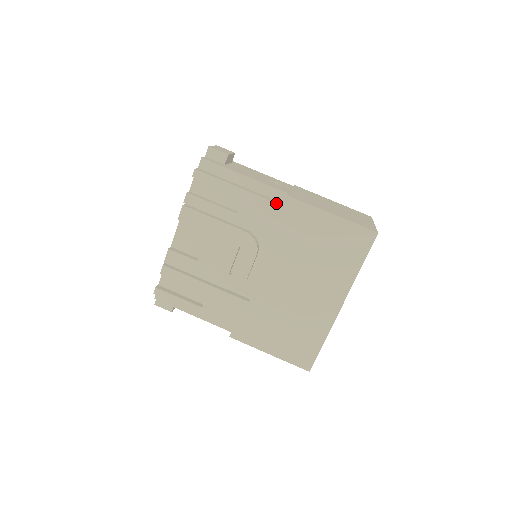
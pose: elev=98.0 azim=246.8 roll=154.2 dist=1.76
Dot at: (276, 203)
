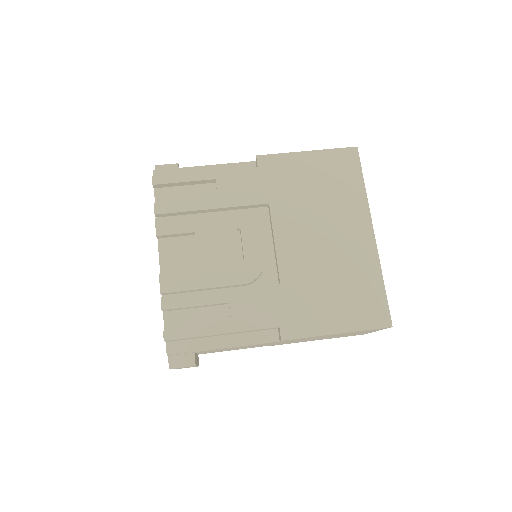
Dot at: (250, 168)
